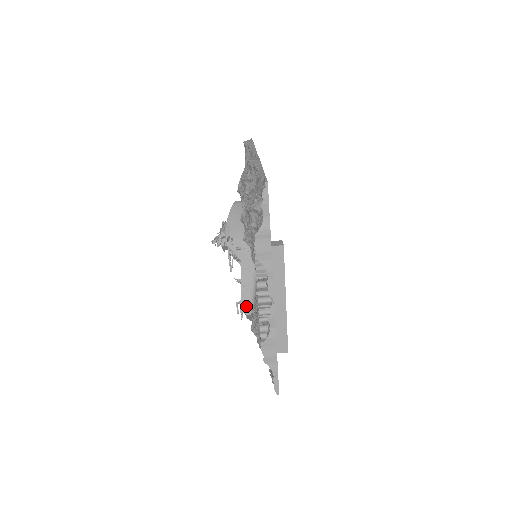
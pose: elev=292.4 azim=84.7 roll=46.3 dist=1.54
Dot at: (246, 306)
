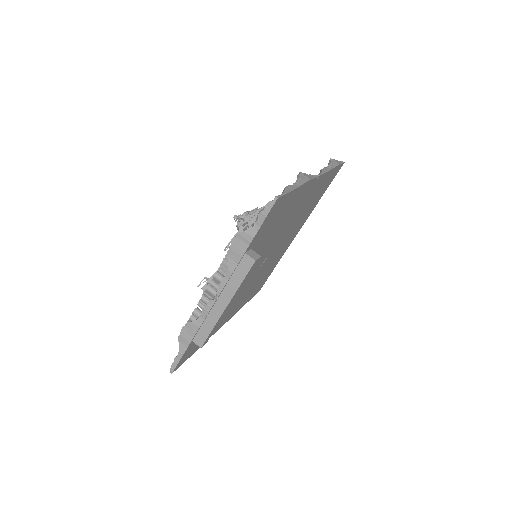
Dot at: occluded
